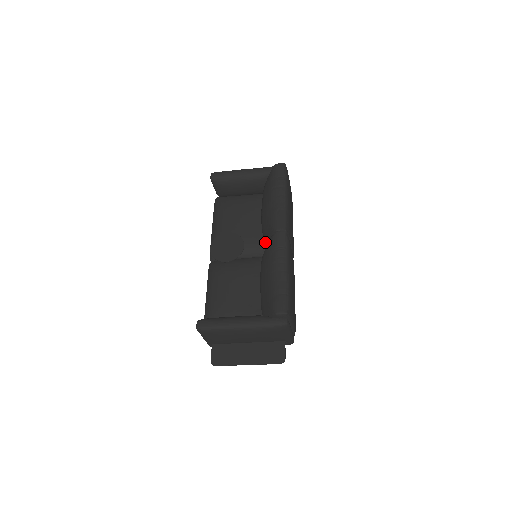
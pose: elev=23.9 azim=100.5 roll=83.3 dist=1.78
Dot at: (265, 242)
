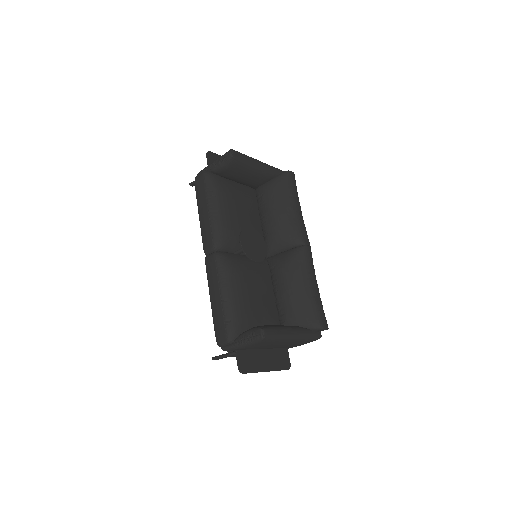
Dot at: (272, 246)
